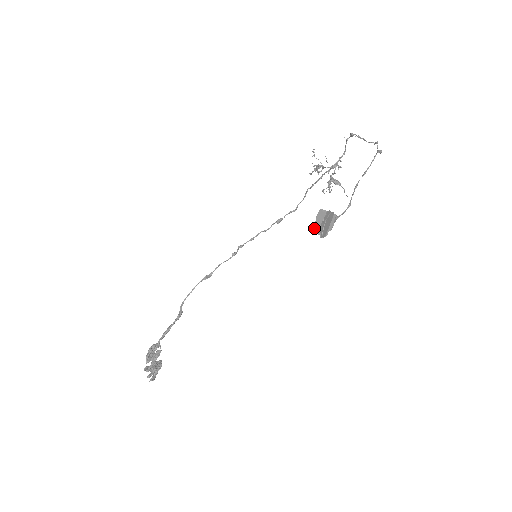
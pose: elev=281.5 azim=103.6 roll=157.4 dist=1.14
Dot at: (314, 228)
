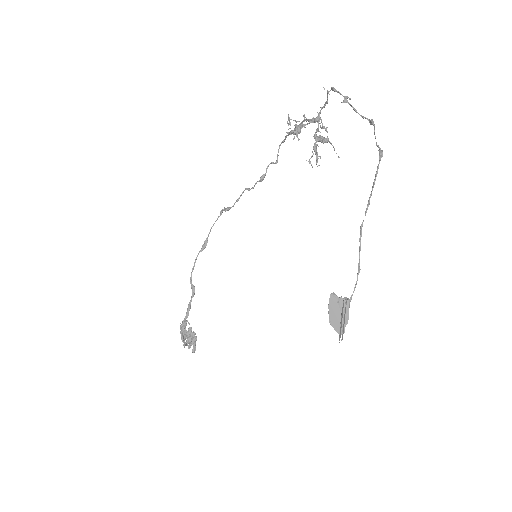
Dot at: occluded
